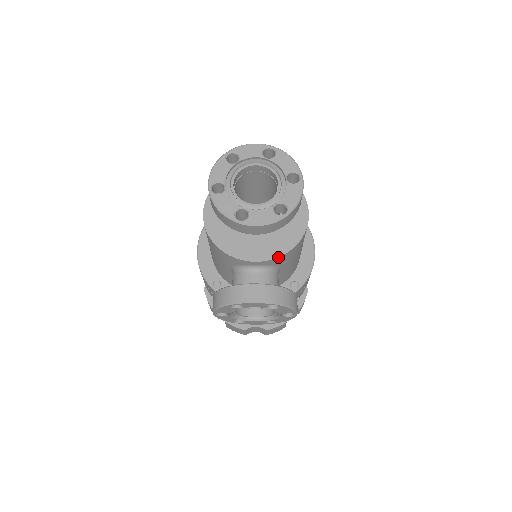
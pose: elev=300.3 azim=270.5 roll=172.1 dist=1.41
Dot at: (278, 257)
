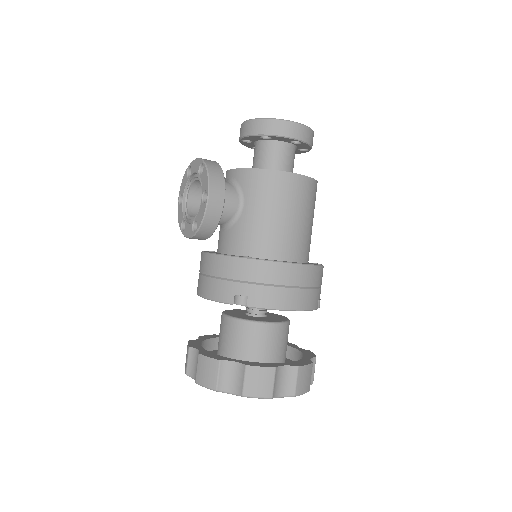
Dot at: (245, 169)
